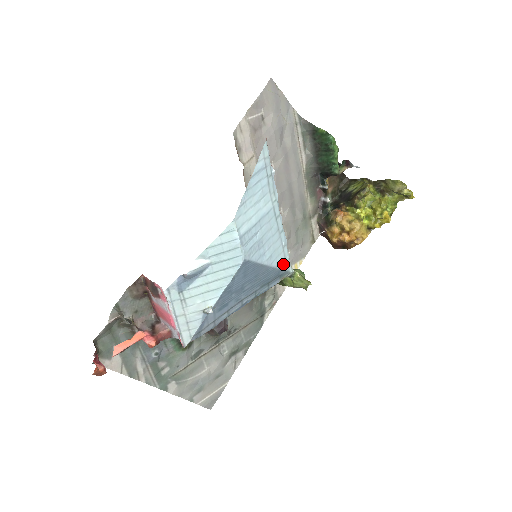
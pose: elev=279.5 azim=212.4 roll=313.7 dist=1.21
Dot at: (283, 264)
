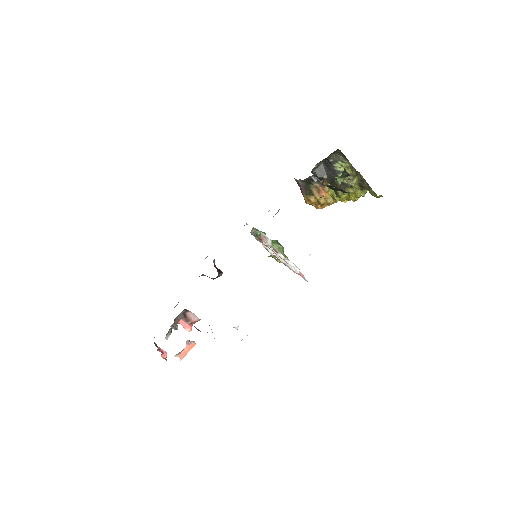
Dot at: occluded
